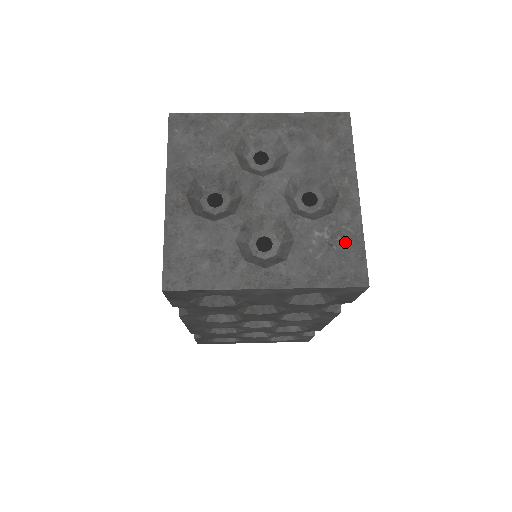
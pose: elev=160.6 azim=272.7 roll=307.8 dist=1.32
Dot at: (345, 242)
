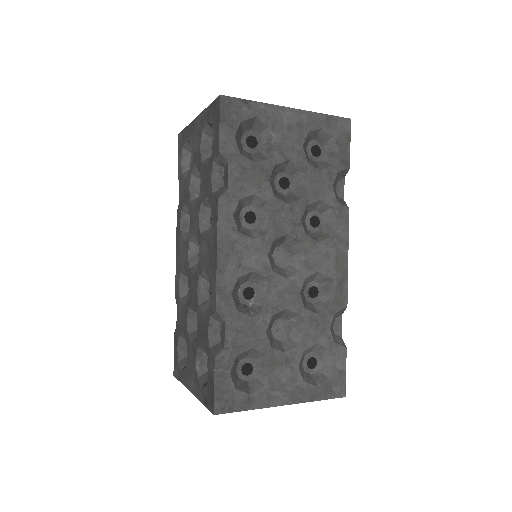
Dot at: occluded
